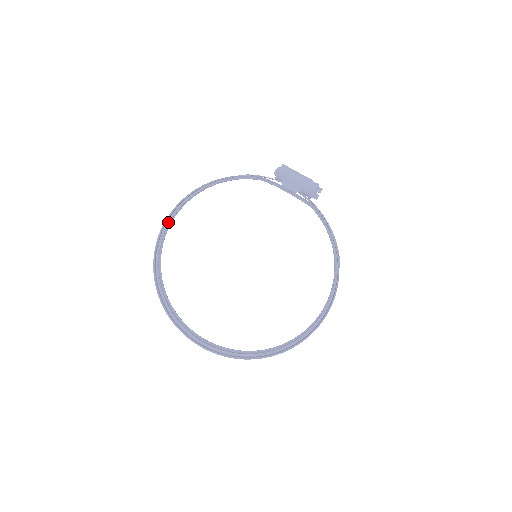
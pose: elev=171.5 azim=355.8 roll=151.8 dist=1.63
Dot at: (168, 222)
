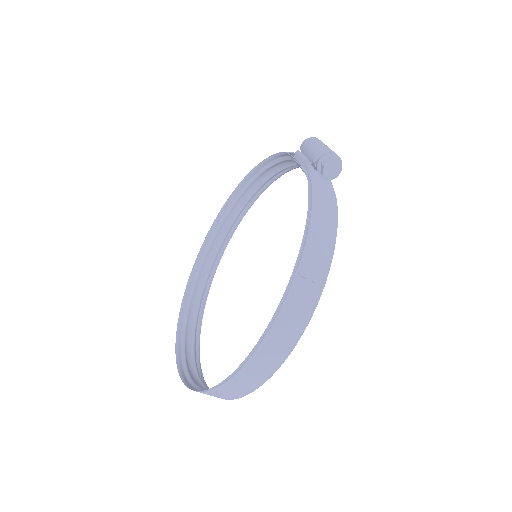
Dot at: (226, 214)
